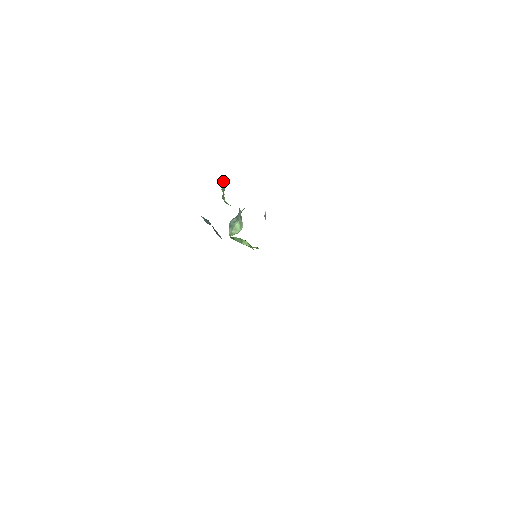
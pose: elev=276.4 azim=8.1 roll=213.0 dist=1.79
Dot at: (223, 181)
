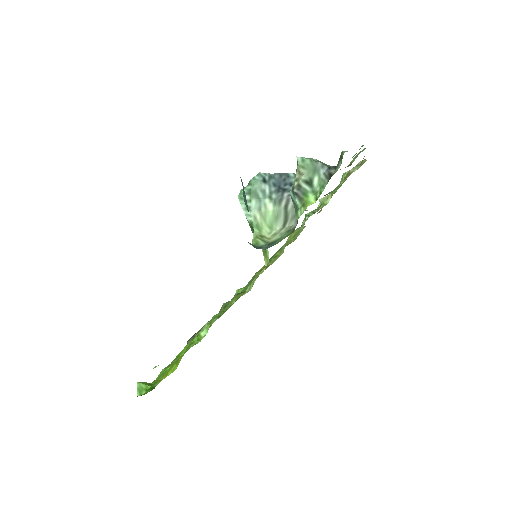
Dot at: (316, 163)
